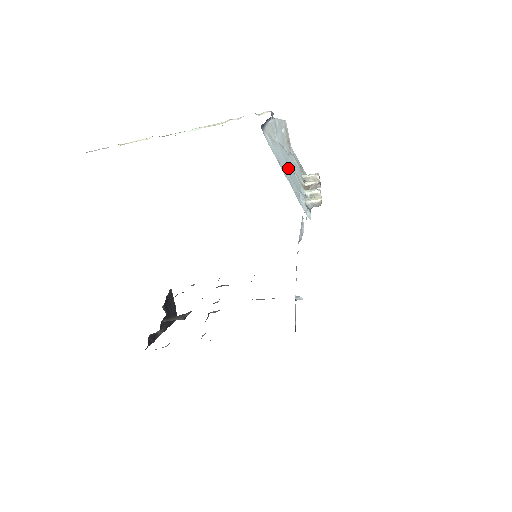
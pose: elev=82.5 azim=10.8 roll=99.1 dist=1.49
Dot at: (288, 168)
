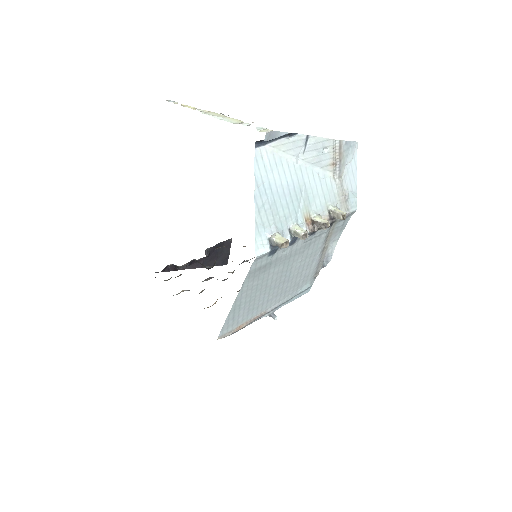
Dot at: (283, 194)
